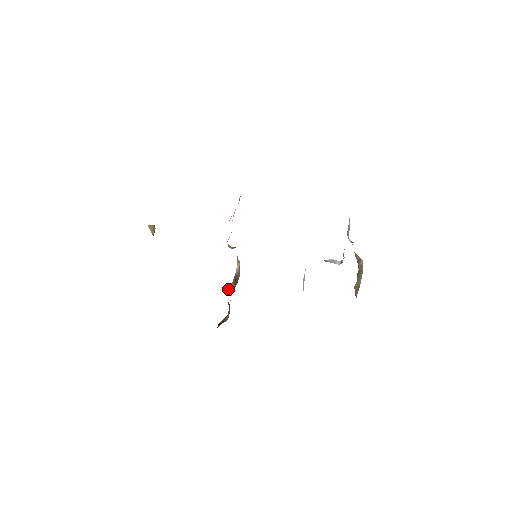
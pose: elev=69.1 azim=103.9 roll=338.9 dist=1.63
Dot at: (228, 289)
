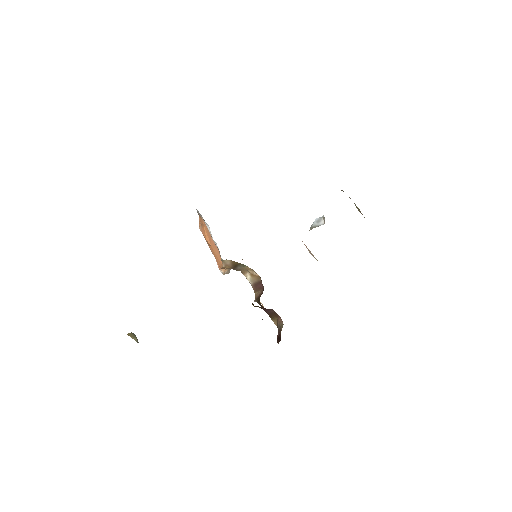
Dot at: (258, 300)
